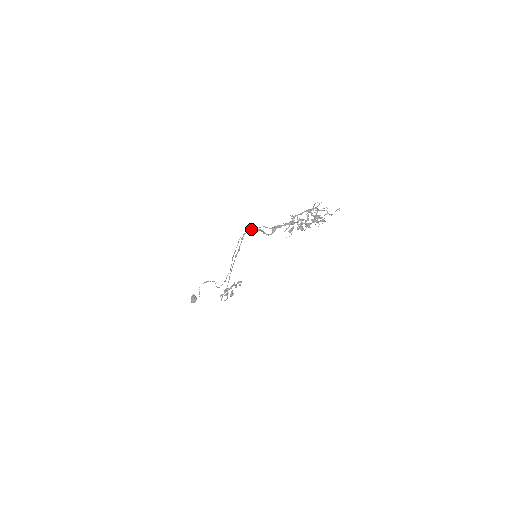
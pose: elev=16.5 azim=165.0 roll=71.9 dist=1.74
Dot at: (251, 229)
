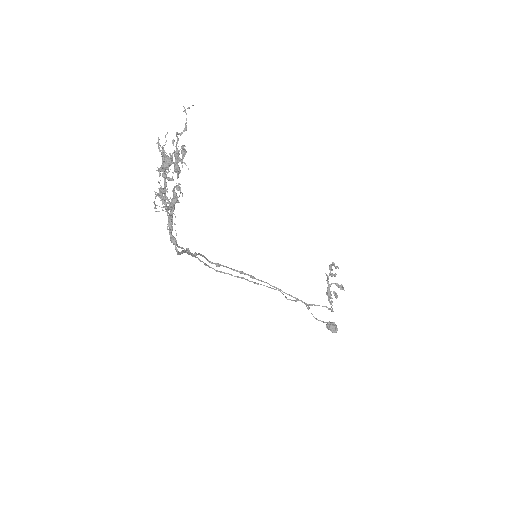
Dot at: occluded
